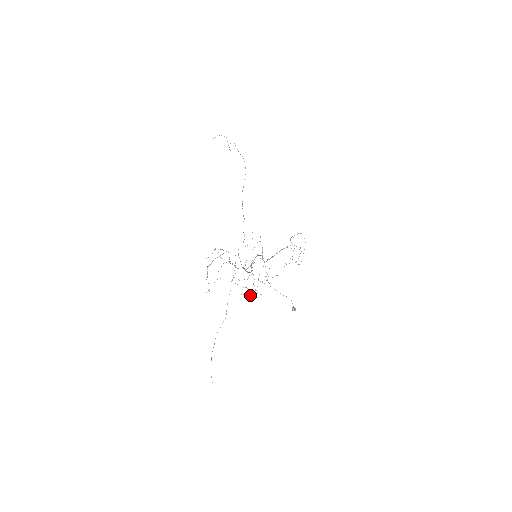
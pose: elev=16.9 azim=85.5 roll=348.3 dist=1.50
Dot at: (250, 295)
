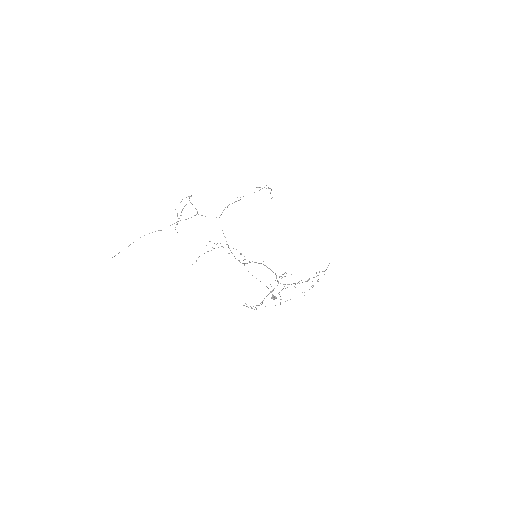
Dot at: occluded
